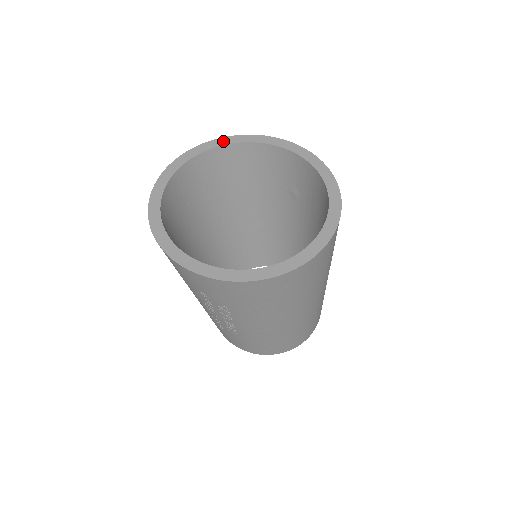
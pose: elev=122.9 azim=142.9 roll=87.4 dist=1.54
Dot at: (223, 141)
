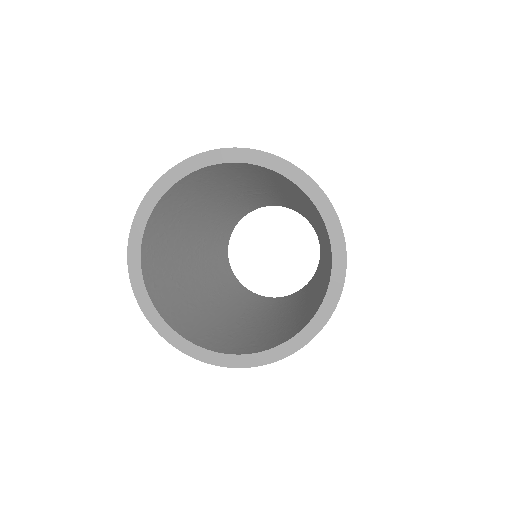
Dot at: (195, 163)
